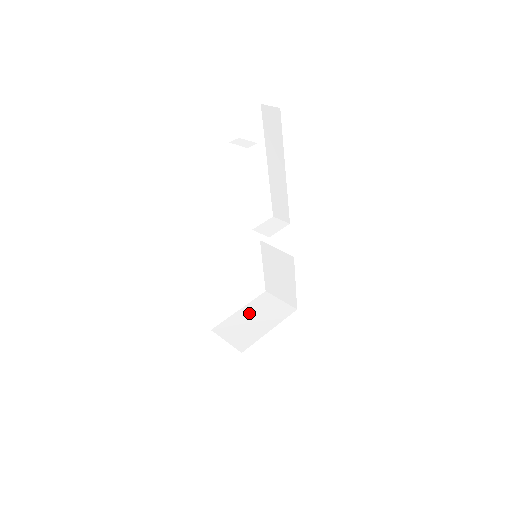
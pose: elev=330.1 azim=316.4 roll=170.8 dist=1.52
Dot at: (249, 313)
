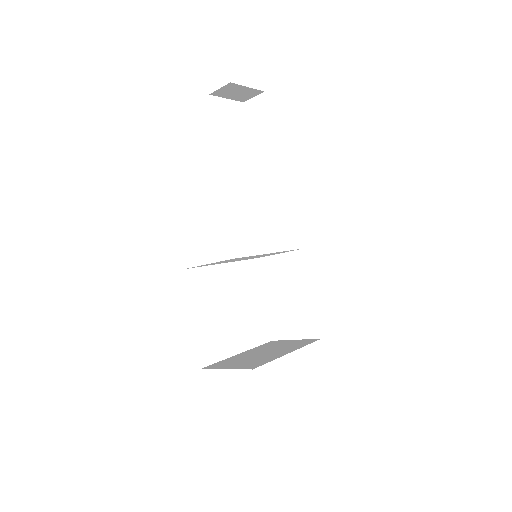
Dot at: (254, 352)
